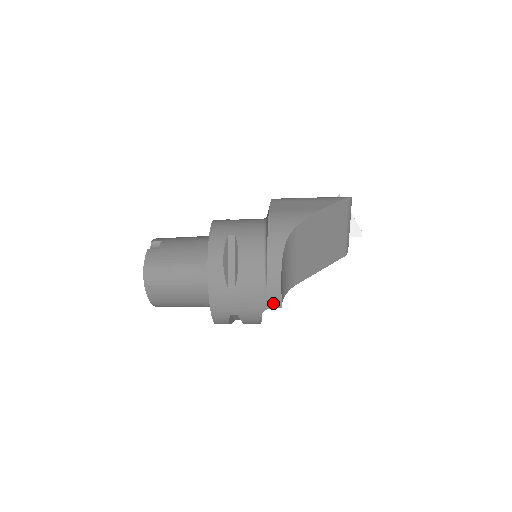
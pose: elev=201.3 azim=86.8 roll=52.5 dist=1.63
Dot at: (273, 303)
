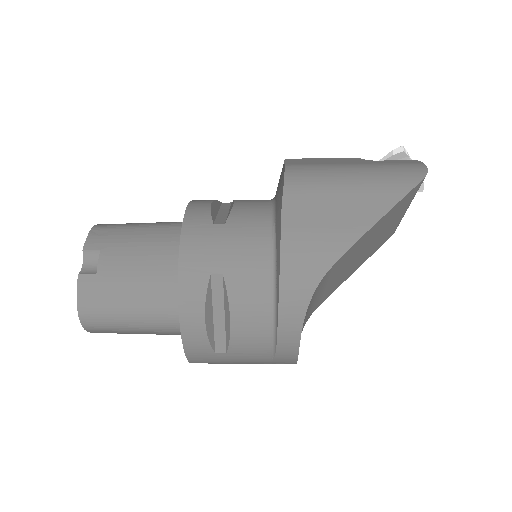
Dot at: (284, 362)
